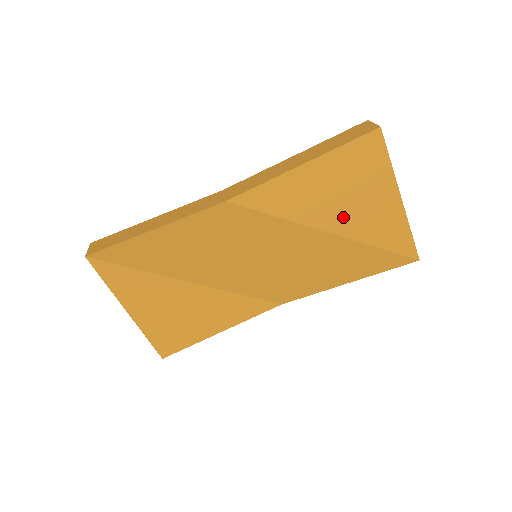
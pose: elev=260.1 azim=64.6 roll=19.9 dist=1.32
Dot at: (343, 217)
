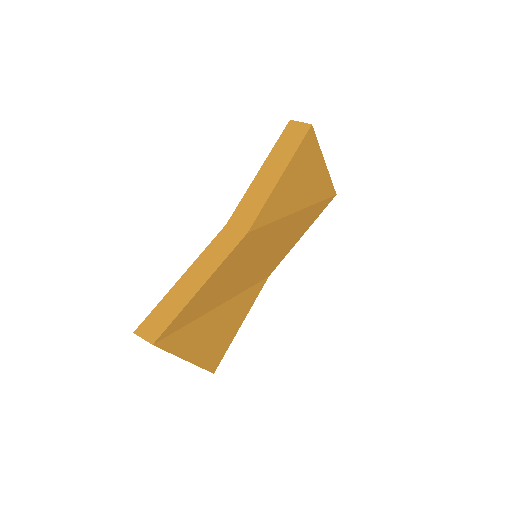
Dot at: (303, 196)
